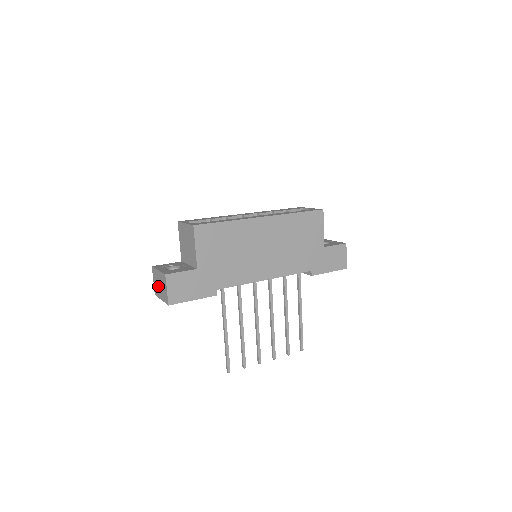
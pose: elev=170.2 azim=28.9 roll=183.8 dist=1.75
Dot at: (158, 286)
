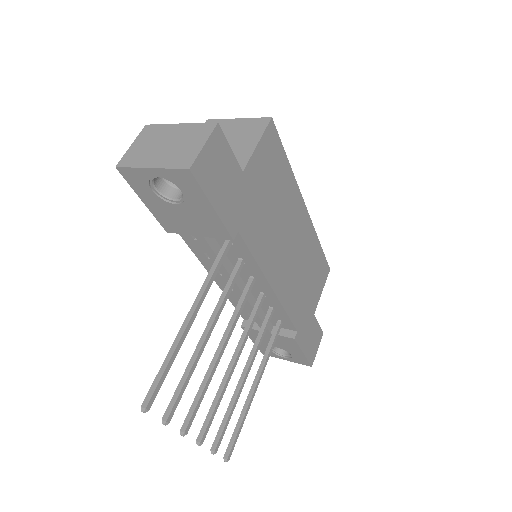
Dot at: (155, 147)
